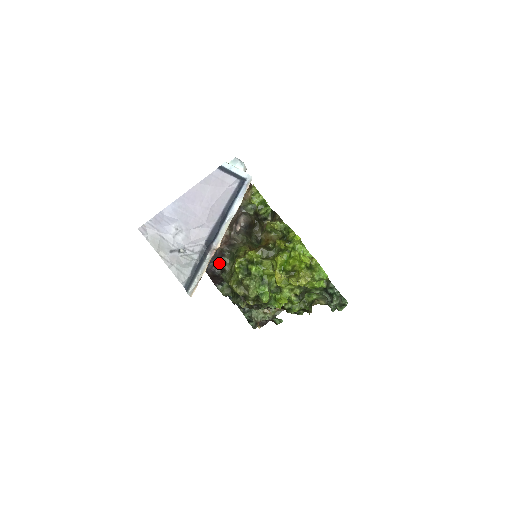
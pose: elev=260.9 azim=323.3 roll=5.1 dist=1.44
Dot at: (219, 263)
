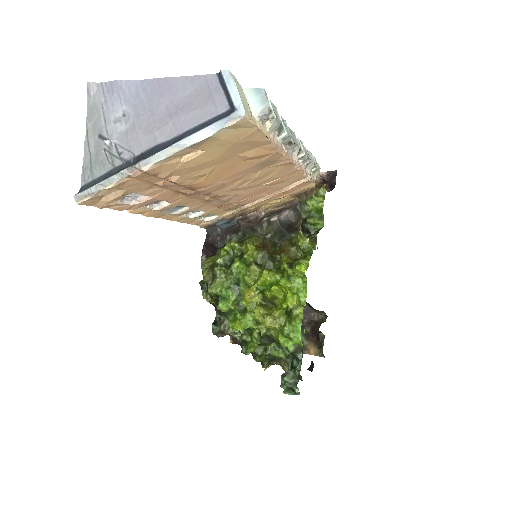
Dot at: (226, 237)
